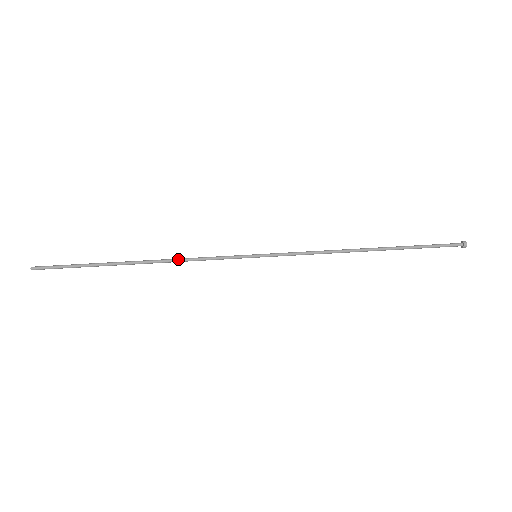
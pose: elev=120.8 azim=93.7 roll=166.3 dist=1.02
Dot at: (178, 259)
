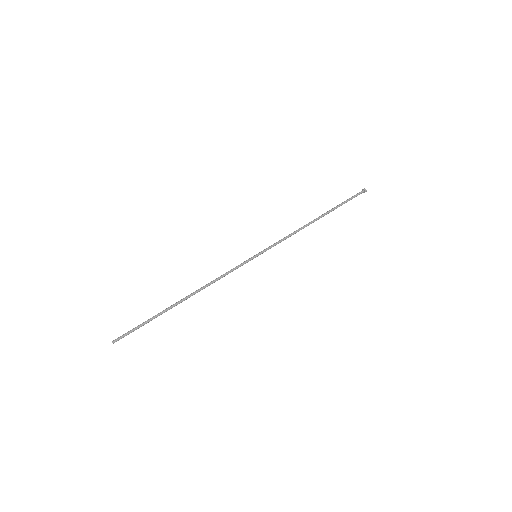
Dot at: (209, 283)
